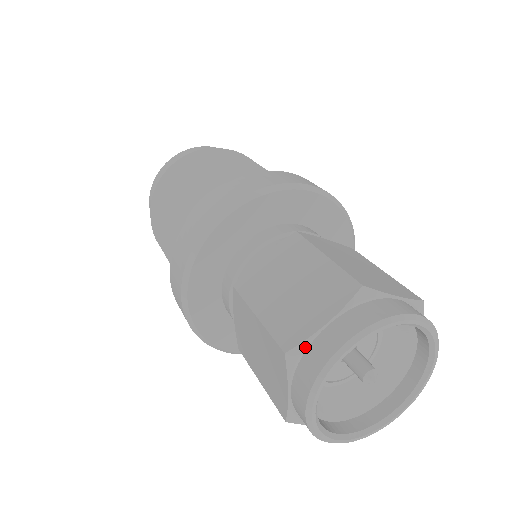
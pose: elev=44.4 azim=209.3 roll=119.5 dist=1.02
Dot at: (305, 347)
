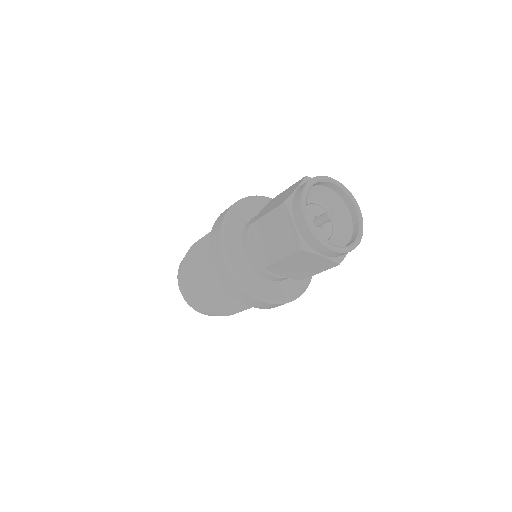
Dot at: (292, 198)
